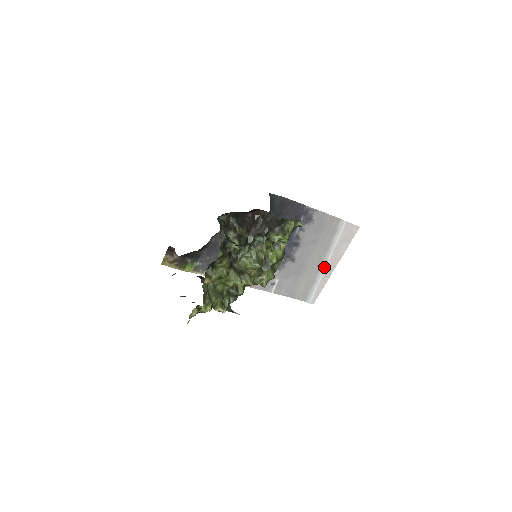
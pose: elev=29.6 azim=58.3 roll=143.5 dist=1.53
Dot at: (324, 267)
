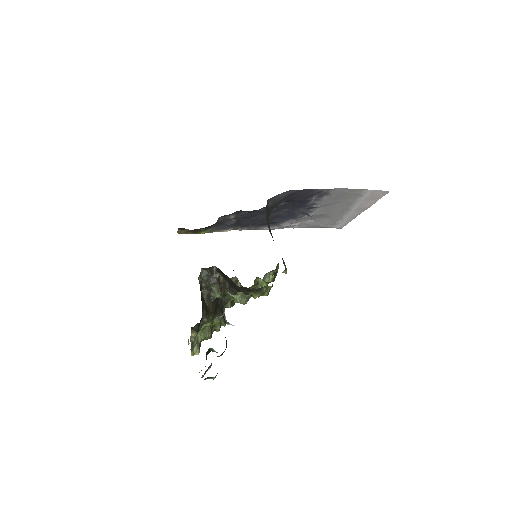
Dot at: (349, 213)
